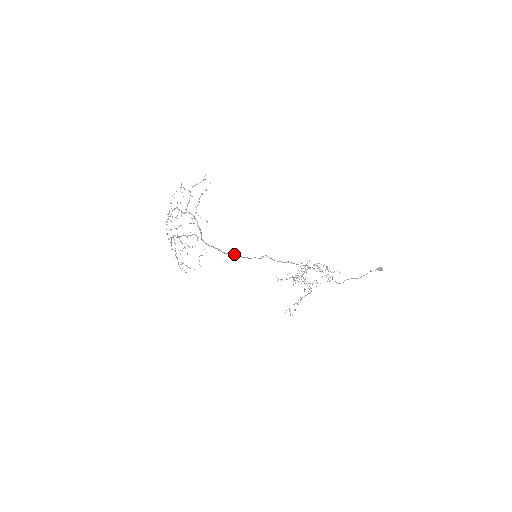
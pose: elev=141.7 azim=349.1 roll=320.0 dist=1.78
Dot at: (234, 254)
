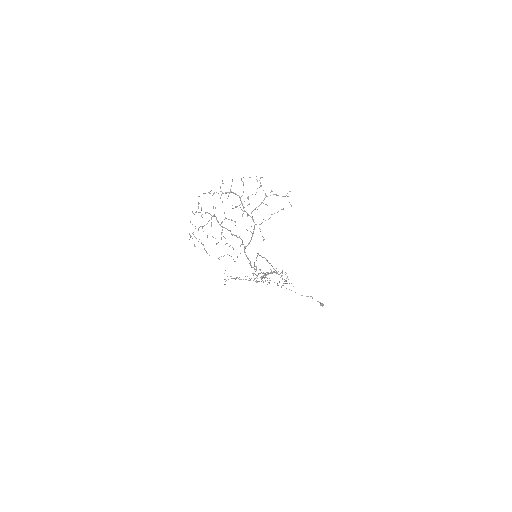
Dot at: occluded
